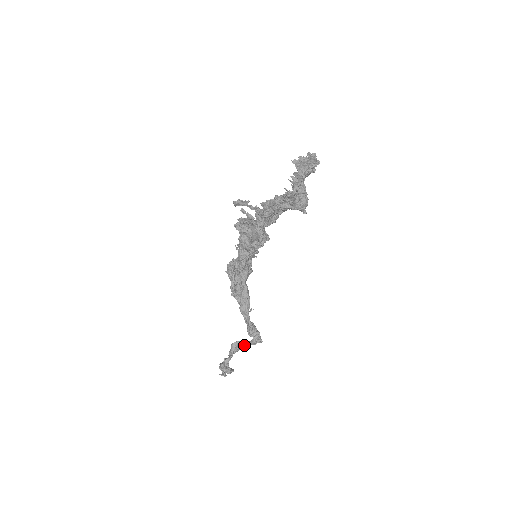
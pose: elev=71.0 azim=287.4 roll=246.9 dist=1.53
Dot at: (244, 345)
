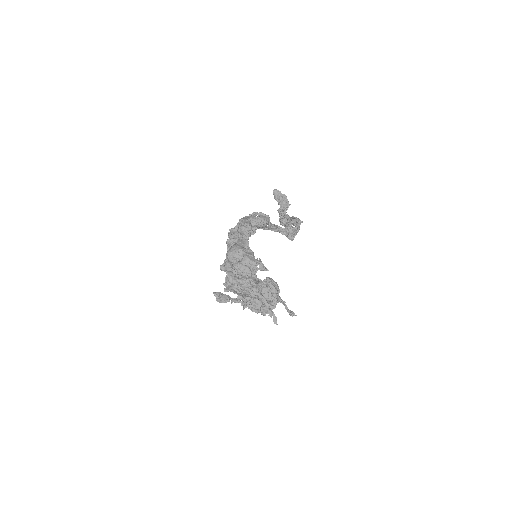
Dot at: occluded
